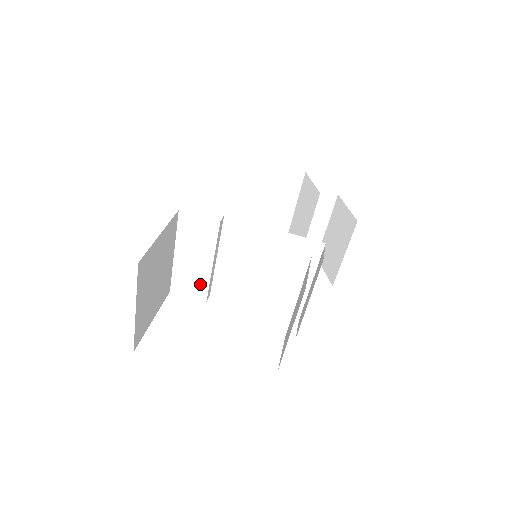
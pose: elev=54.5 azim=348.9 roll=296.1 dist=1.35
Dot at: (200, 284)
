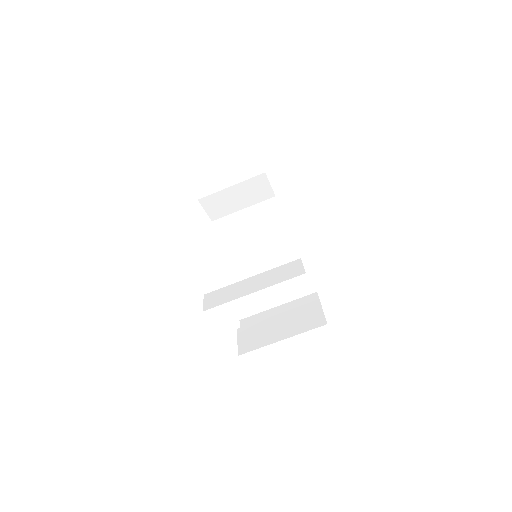
Dot at: (219, 247)
